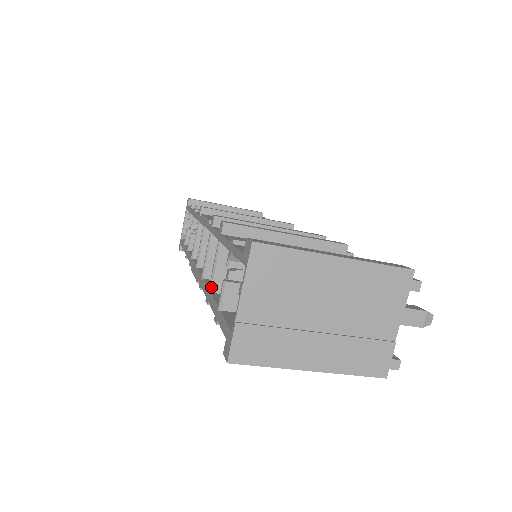
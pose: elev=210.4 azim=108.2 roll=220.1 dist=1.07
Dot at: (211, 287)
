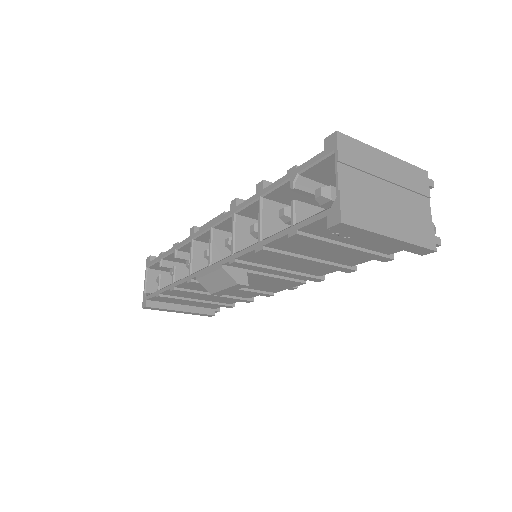
Dot at: (261, 235)
